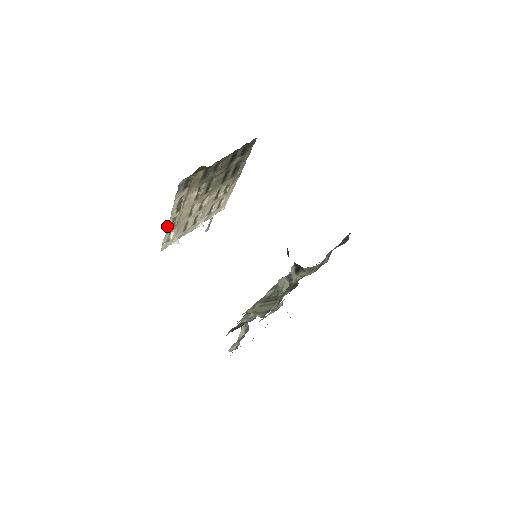
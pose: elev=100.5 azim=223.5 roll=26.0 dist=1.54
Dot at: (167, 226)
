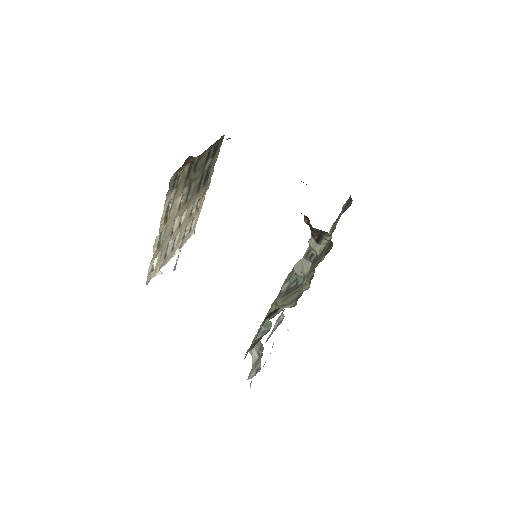
Dot at: (154, 246)
